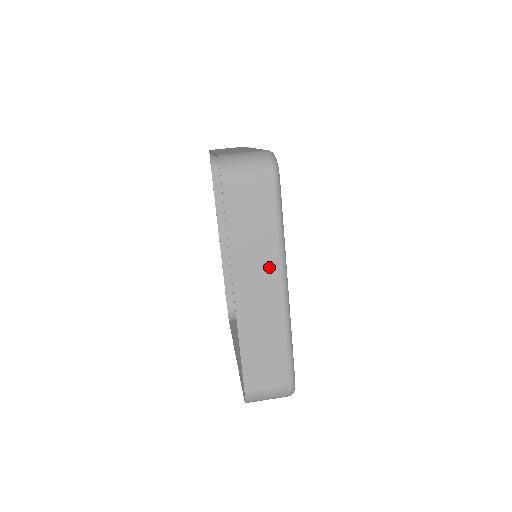
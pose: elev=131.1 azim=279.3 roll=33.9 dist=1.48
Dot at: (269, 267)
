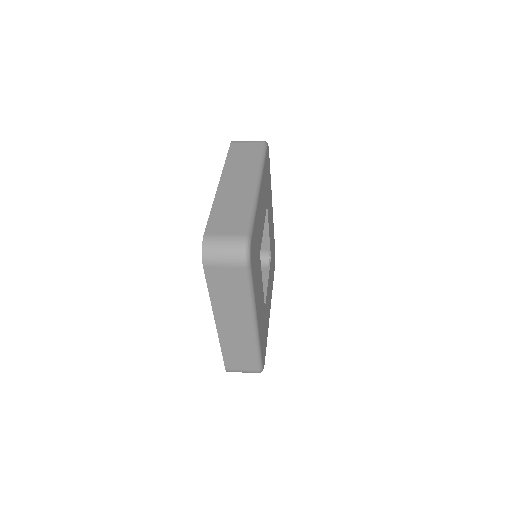
Dot at: (248, 173)
